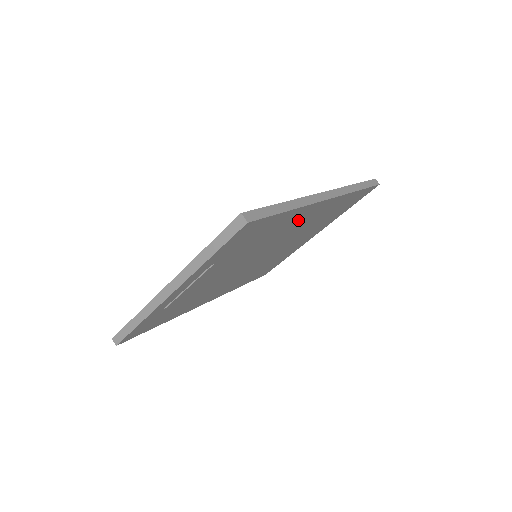
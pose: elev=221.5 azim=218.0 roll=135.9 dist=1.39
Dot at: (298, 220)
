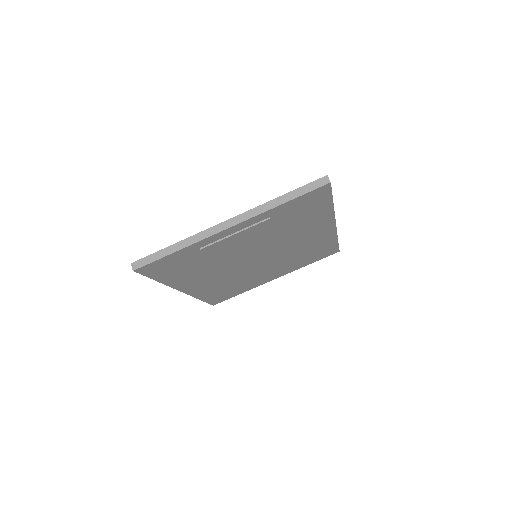
Dot at: (312, 229)
